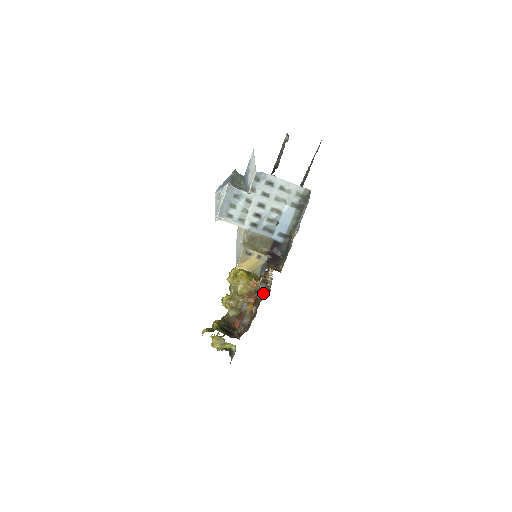
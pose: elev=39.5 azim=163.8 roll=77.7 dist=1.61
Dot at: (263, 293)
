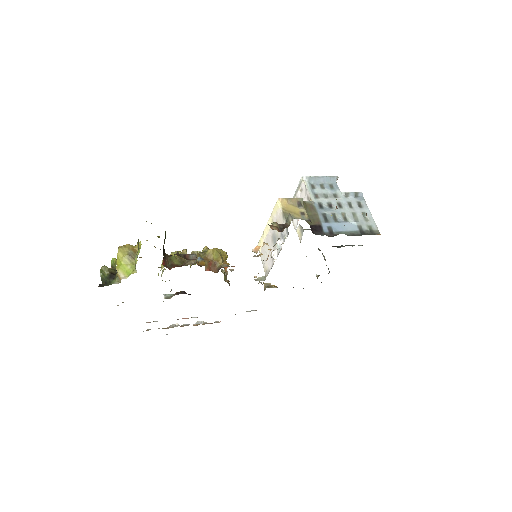
Dot at: (273, 227)
